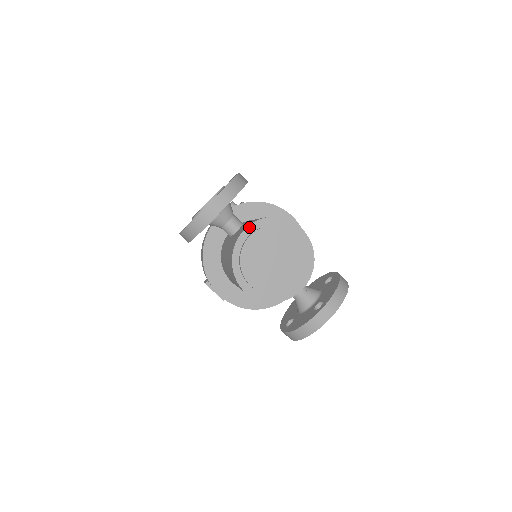
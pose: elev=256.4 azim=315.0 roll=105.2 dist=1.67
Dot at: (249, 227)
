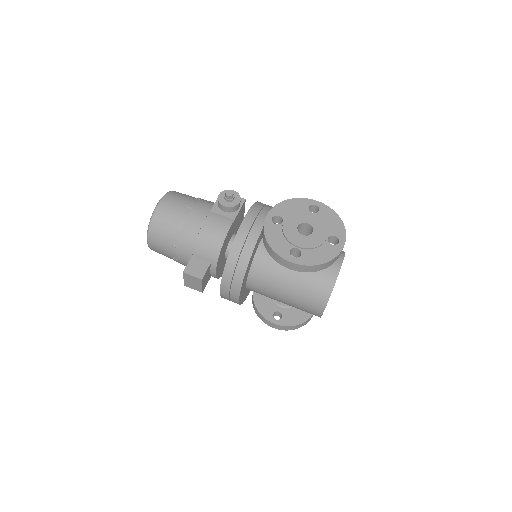
Dot at: occluded
